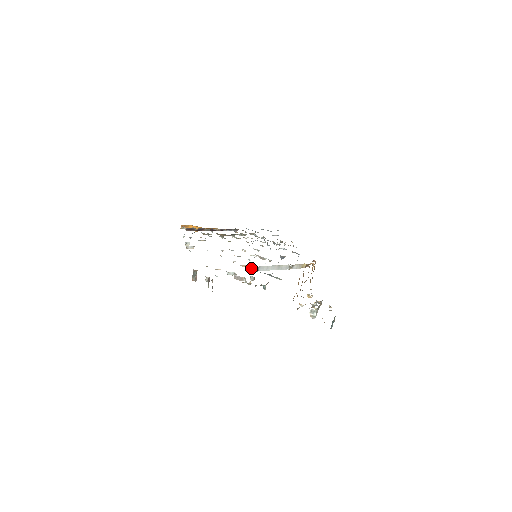
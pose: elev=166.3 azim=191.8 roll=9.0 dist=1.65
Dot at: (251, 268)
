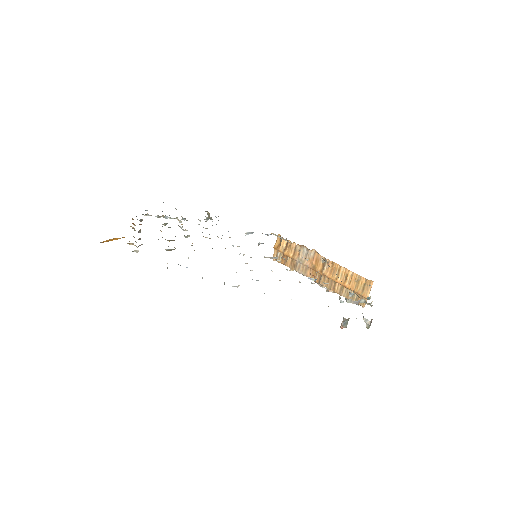
Dot at: occluded
